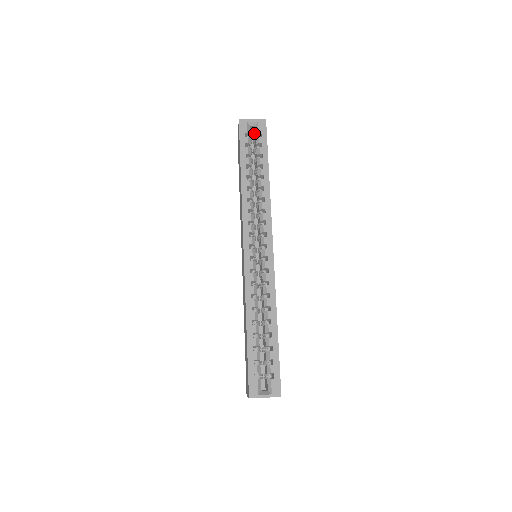
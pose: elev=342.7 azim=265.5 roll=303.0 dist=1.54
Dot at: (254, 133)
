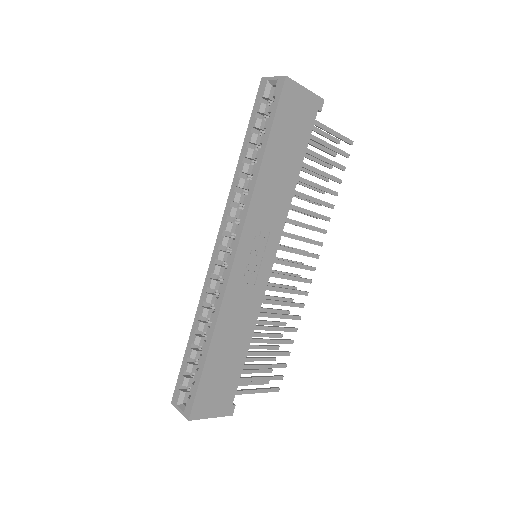
Dot at: occluded
